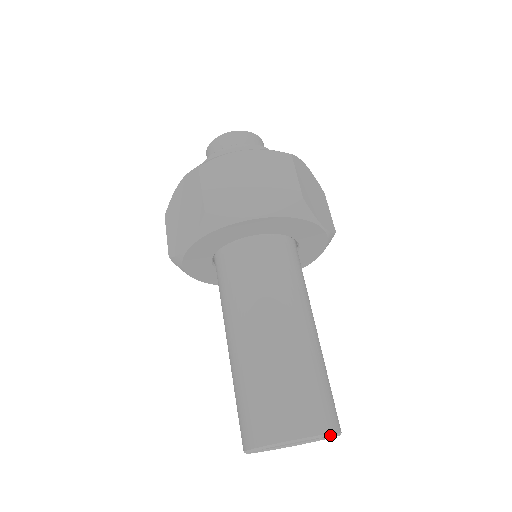
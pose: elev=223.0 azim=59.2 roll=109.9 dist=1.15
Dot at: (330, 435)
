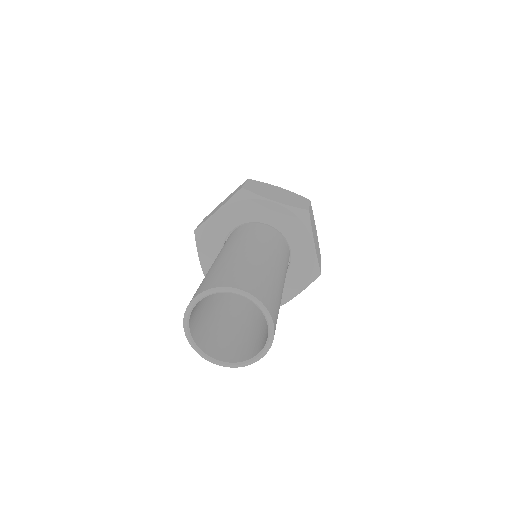
Dot at: (226, 289)
